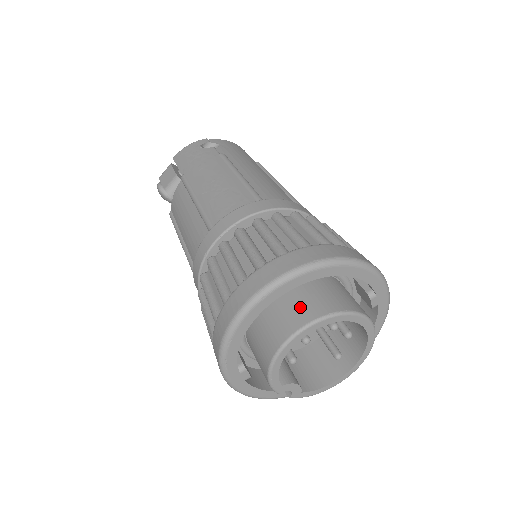
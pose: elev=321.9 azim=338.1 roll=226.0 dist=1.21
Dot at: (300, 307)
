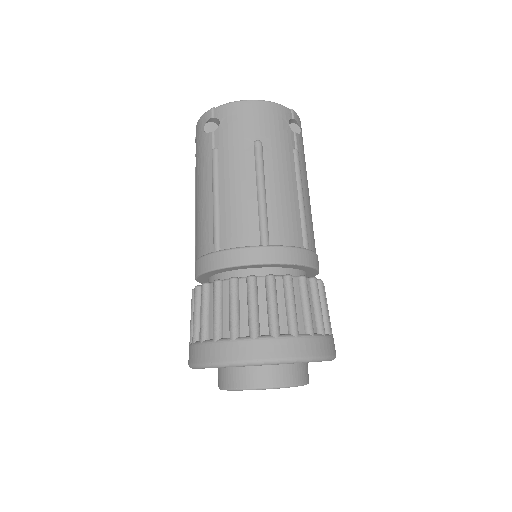
Dot at: (223, 372)
